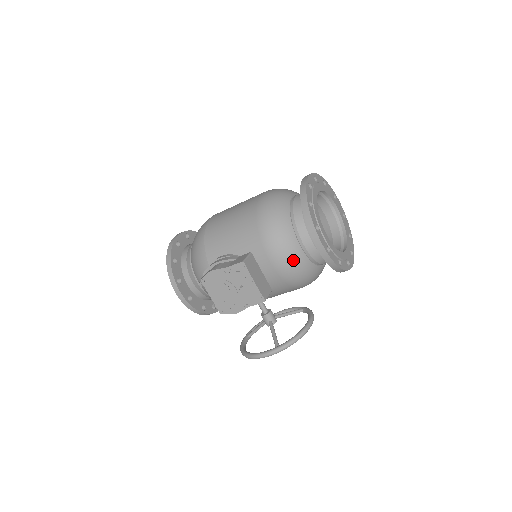
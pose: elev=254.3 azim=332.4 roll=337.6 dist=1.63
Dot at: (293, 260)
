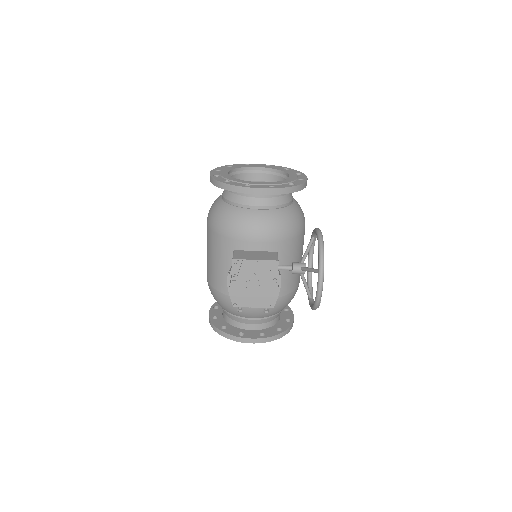
Dot at: (266, 222)
